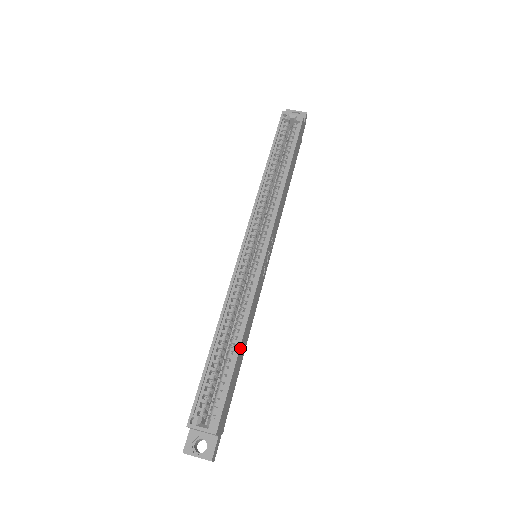
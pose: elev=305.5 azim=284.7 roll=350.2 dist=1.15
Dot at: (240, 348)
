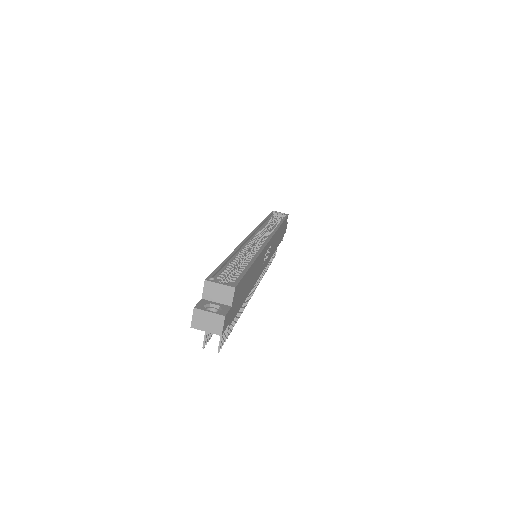
Dot at: (252, 266)
